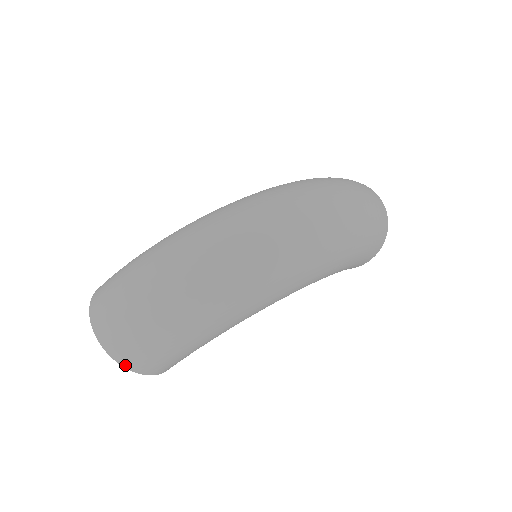
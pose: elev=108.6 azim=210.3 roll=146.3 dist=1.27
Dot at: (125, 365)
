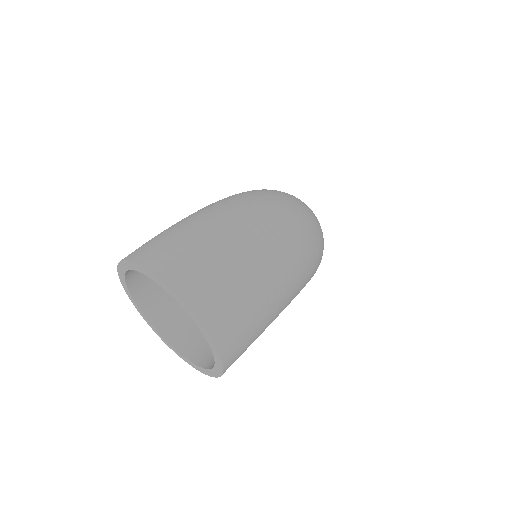
Dot at: (217, 342)
